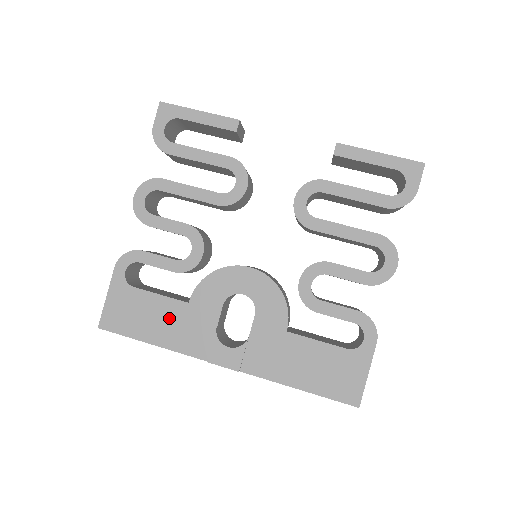
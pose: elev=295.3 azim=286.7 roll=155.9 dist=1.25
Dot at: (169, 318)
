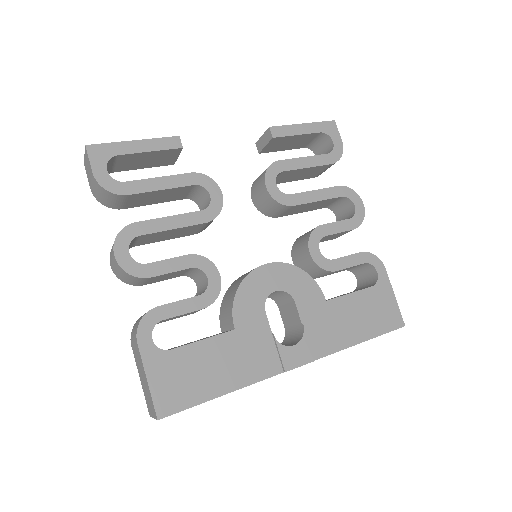
Dot at: (226, 357)
